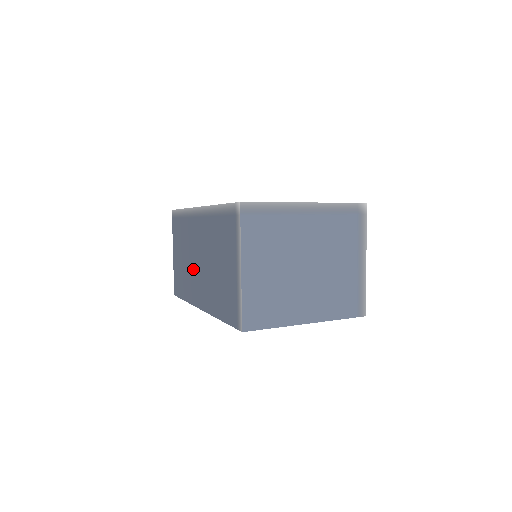
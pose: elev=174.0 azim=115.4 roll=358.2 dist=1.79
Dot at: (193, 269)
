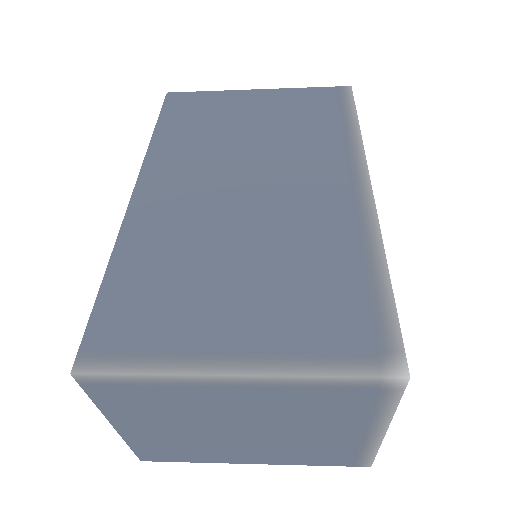
Dot at: occluded
